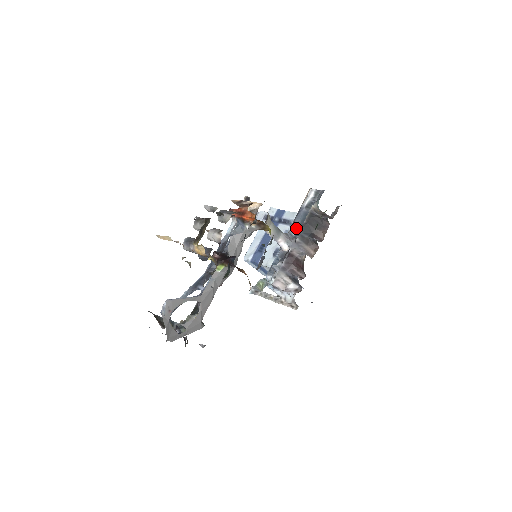
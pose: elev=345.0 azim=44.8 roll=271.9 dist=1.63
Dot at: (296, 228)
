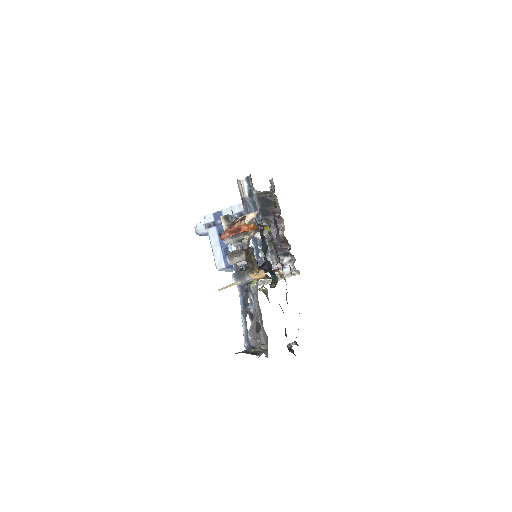
Dot at: occluded
